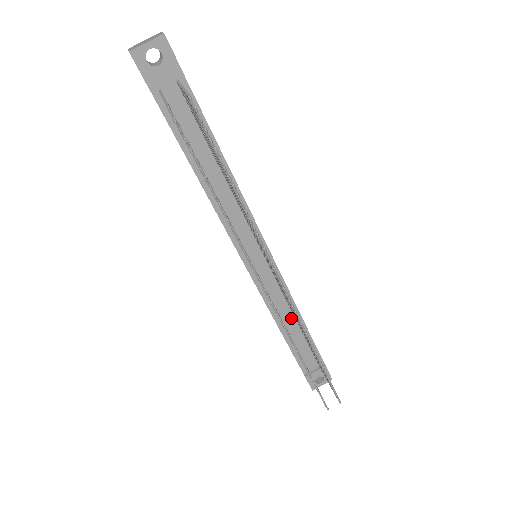
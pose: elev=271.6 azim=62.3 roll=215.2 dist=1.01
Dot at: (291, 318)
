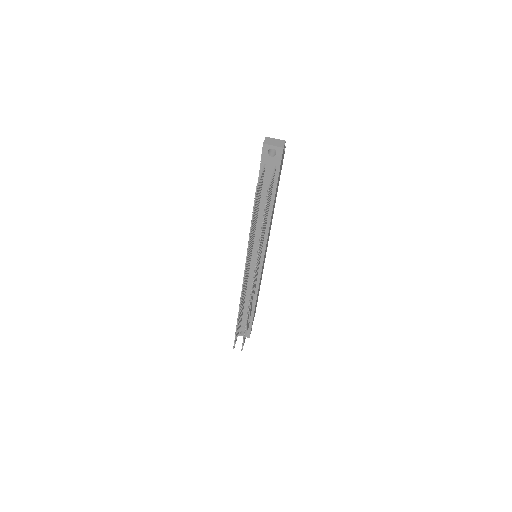
Dot at: occluded
